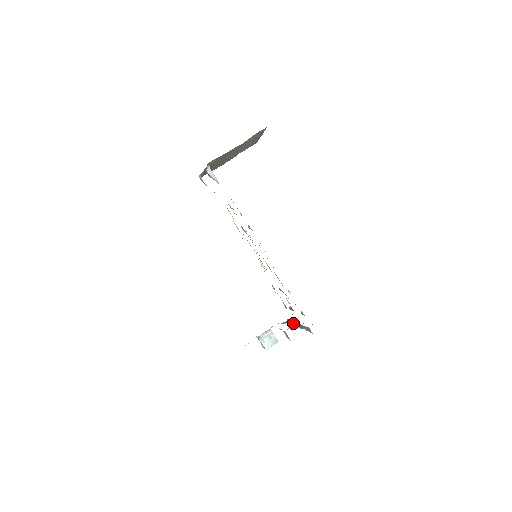
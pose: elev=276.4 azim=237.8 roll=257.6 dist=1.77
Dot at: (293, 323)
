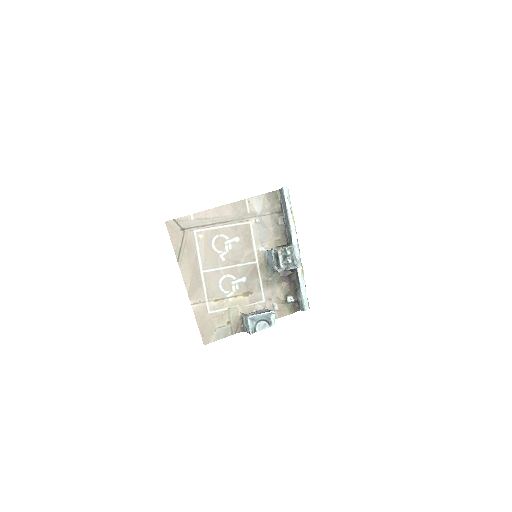
Dot at: (298, 281)
